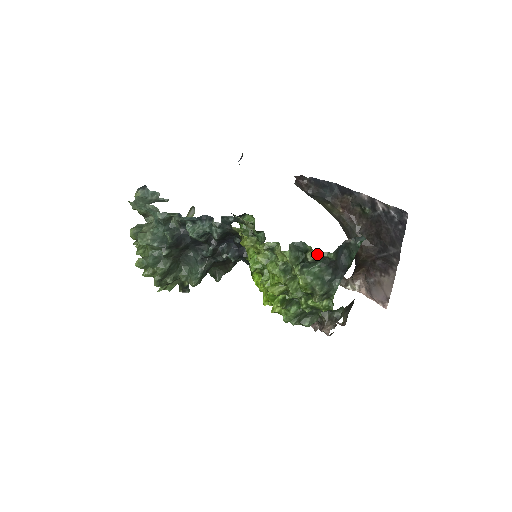
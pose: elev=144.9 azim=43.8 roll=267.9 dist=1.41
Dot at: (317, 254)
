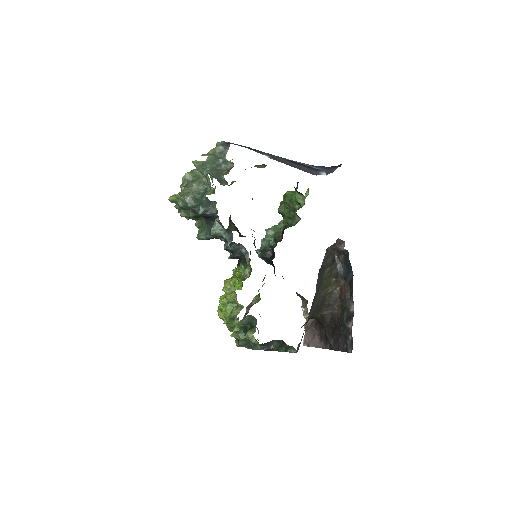
Dot at: (252, 339)
